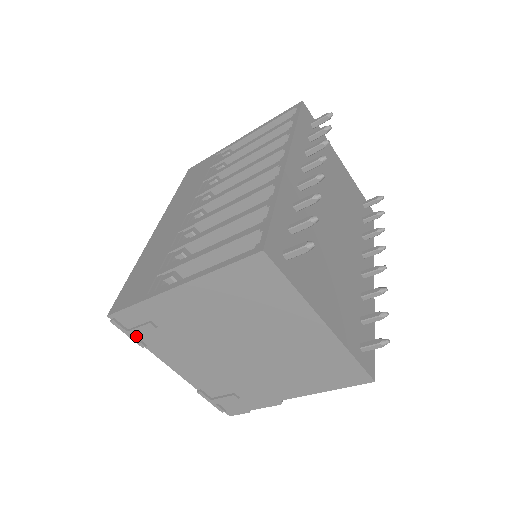
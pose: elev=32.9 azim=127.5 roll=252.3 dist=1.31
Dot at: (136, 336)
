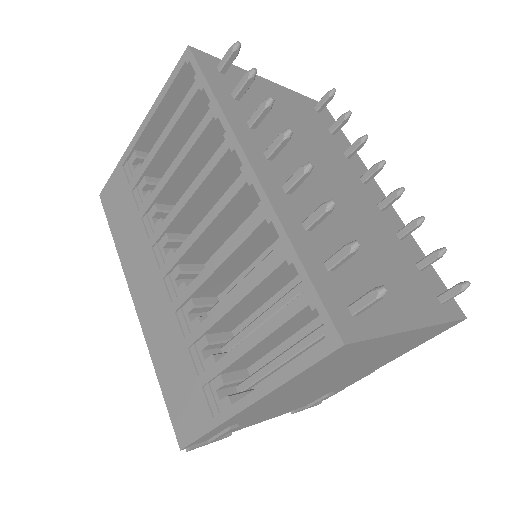
Dot at: occluded
